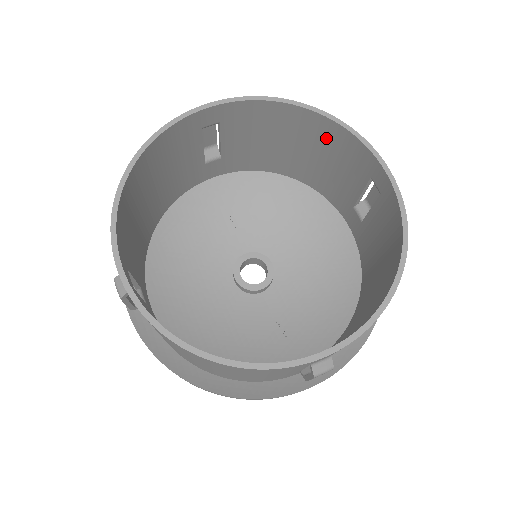
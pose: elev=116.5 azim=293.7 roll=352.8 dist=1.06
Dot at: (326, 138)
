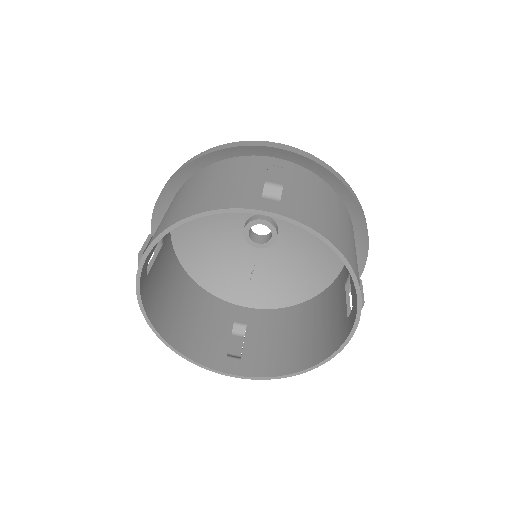
Dot at: occluded
